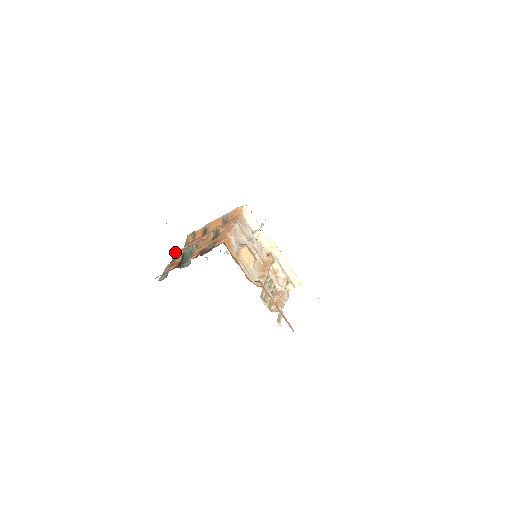
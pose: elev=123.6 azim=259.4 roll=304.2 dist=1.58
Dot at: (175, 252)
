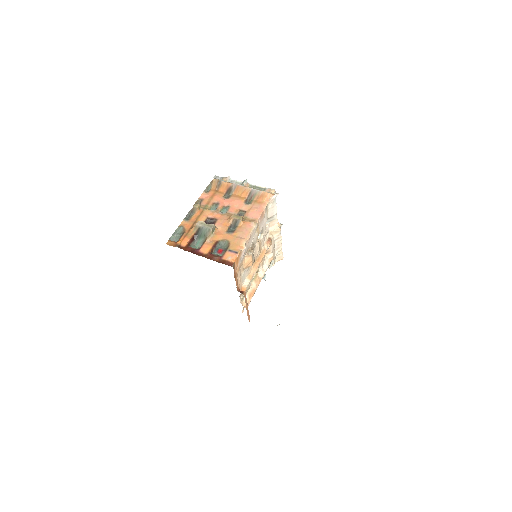
Dot at: (194, 207)
